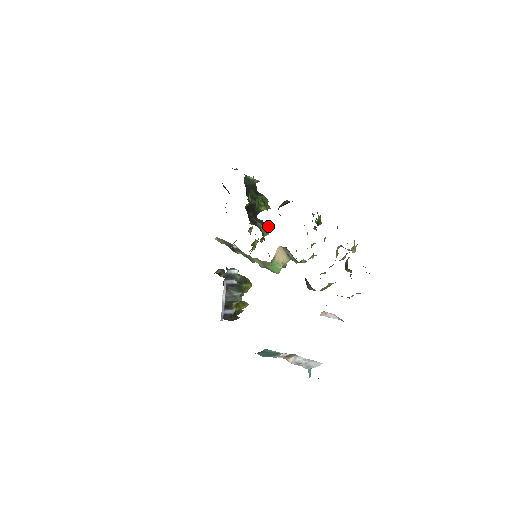
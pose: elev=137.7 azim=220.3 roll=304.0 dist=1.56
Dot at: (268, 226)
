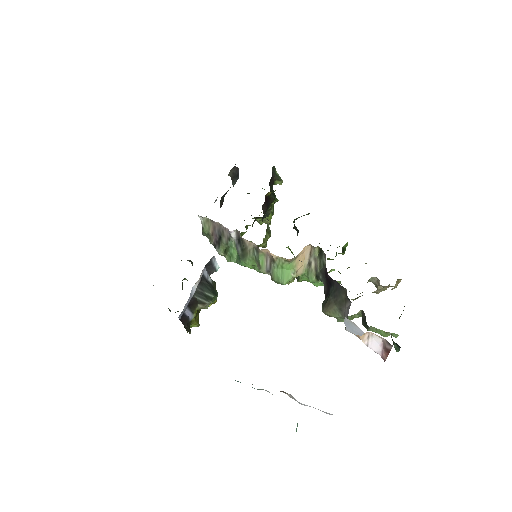
Dot at: occluded
